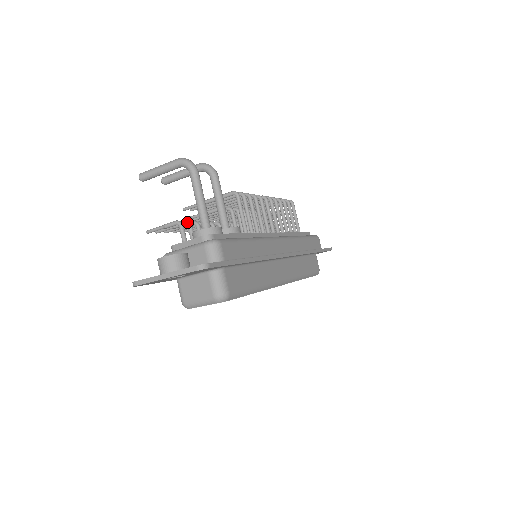
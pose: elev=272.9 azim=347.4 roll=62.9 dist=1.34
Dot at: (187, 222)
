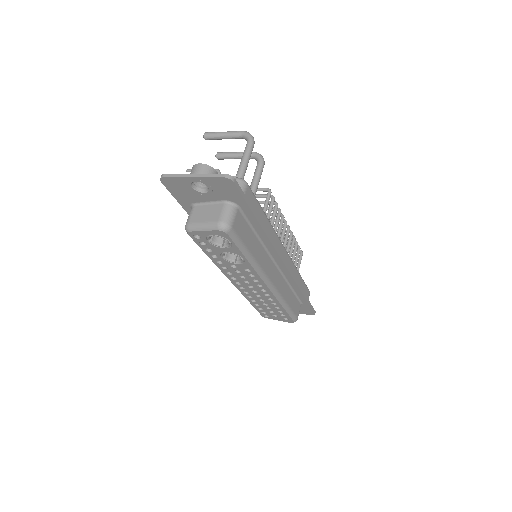
Dot at: occluded
